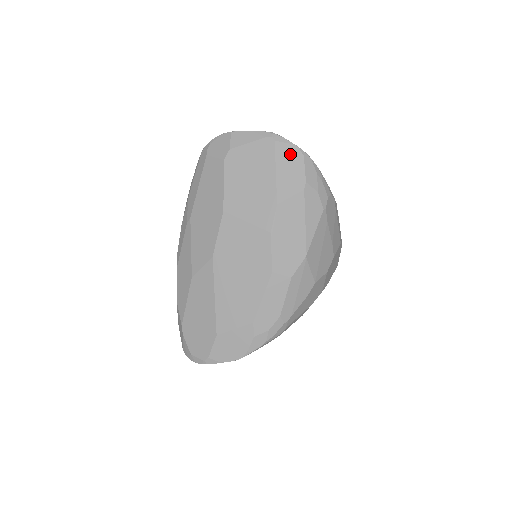
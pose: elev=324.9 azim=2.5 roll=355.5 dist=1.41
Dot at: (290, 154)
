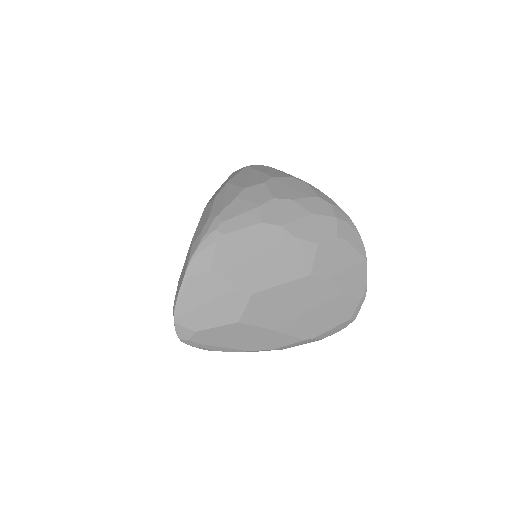
Dot at: occluded
